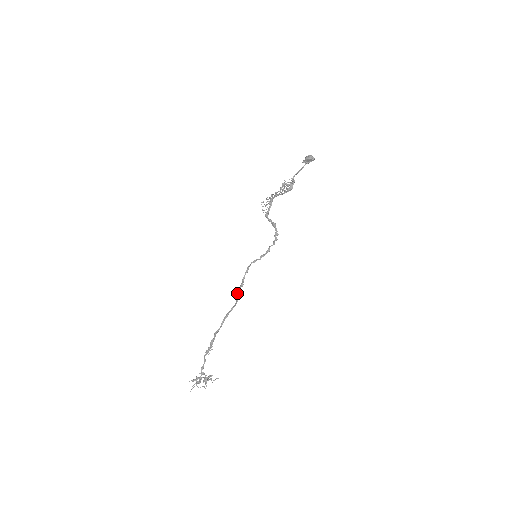
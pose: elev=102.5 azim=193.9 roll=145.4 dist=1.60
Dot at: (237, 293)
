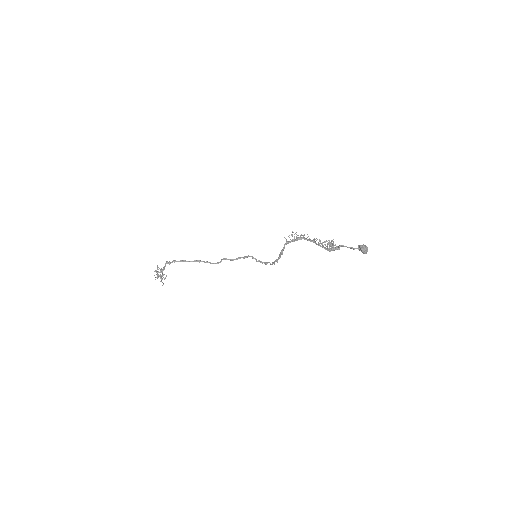
Dot at: (221, 259)
